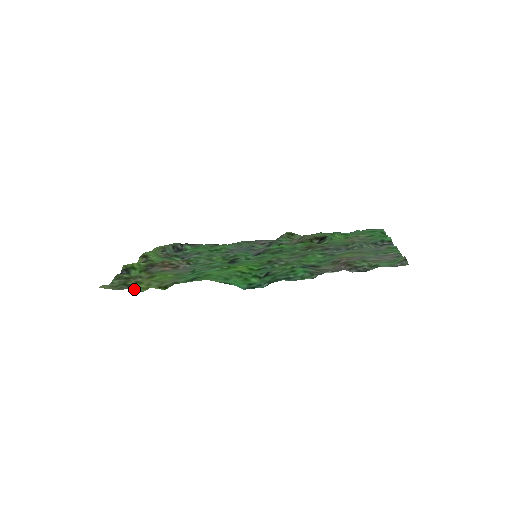
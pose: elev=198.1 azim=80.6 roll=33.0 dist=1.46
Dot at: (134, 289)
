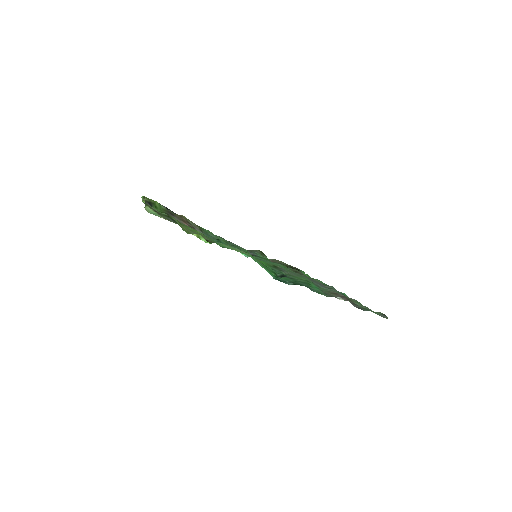
Dot at: occluded
